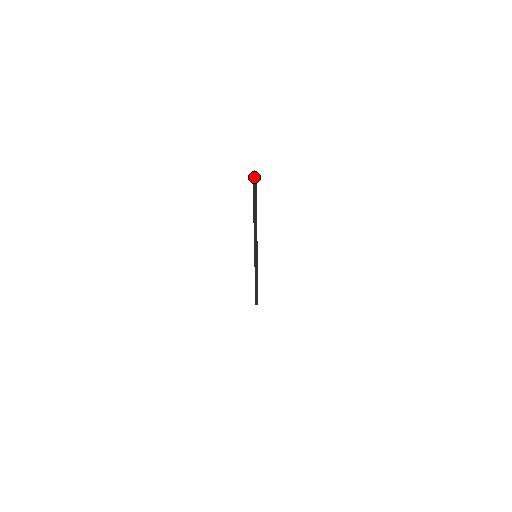
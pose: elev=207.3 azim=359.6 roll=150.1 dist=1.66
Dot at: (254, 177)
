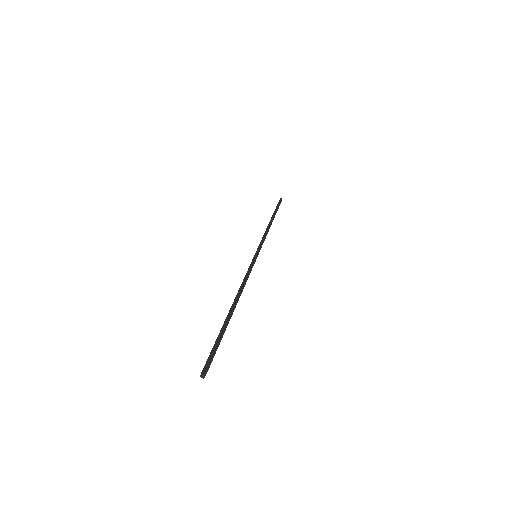
Dot at: (205, 372)
